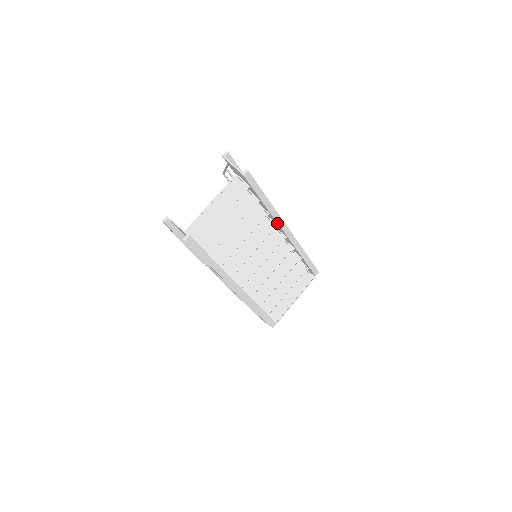
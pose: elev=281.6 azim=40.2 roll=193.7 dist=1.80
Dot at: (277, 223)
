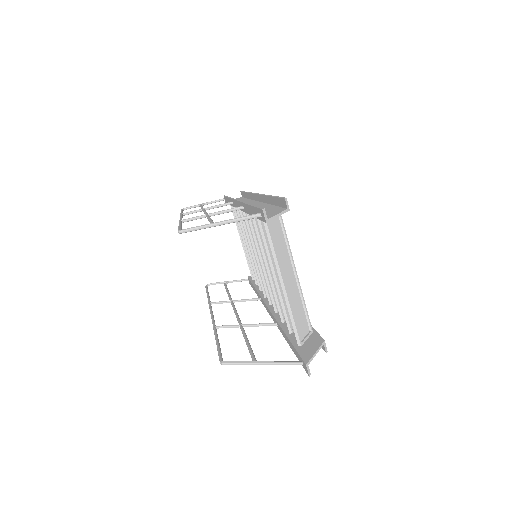
Dot at: occluded
